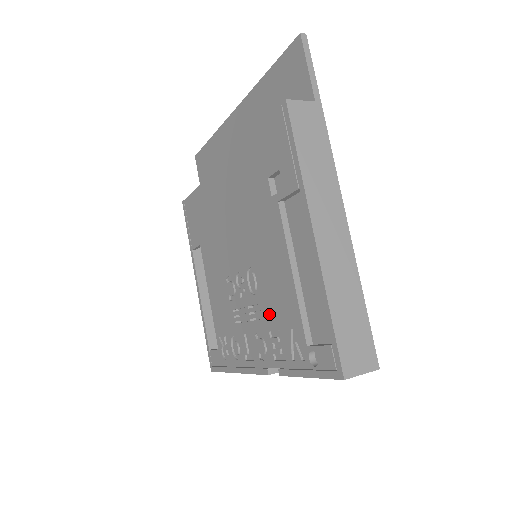
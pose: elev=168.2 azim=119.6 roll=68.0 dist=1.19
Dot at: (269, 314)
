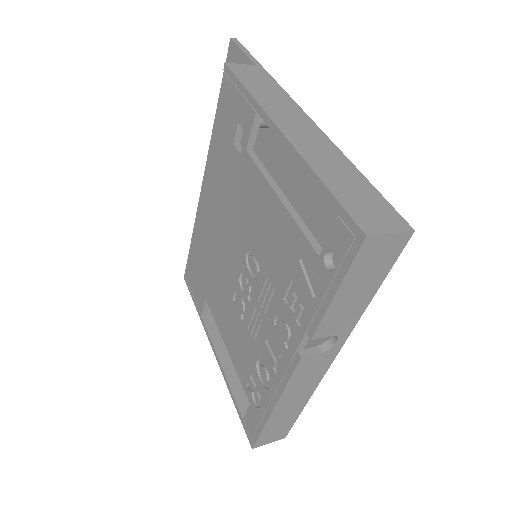
Dot at: (276, 277)
